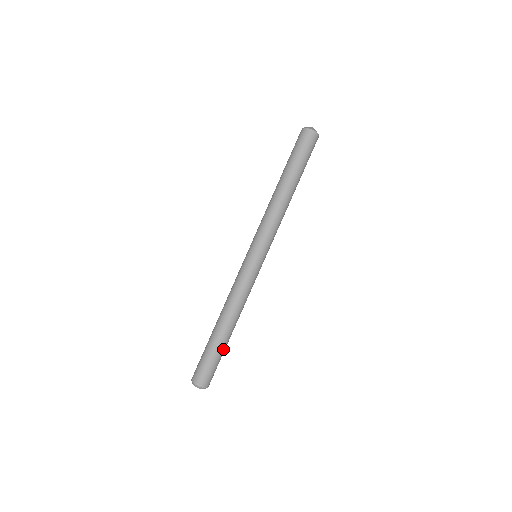
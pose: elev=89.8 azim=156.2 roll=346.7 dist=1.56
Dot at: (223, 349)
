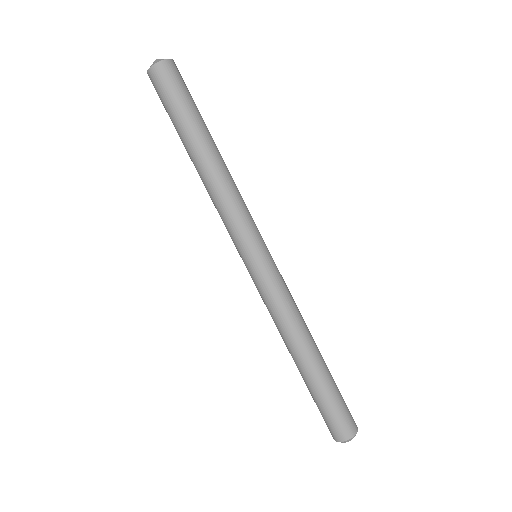
Dot at: (323, 386)
